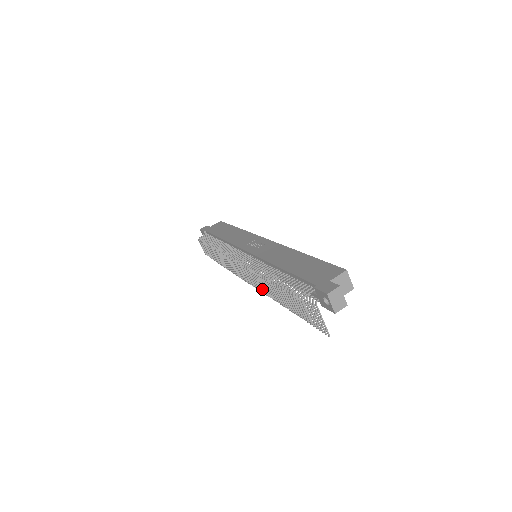
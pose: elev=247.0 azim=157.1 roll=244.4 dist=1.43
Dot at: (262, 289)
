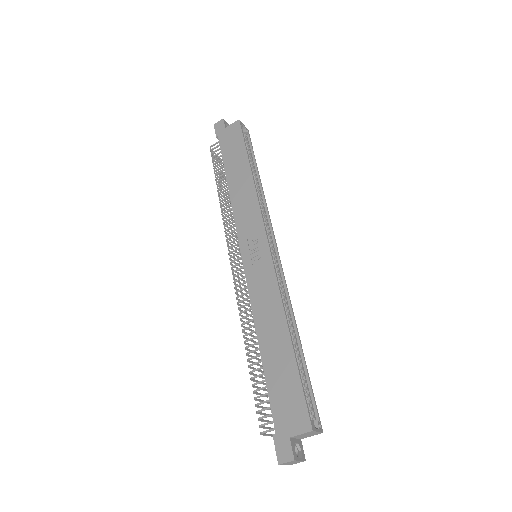
Dot at: occluded
